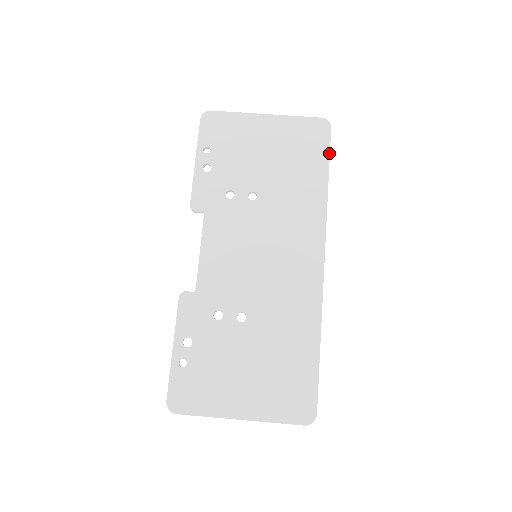
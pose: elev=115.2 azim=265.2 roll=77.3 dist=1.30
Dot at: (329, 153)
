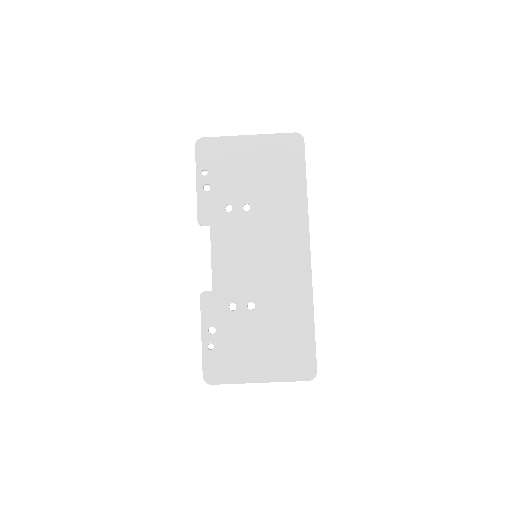
Dot at: (305, 163)
